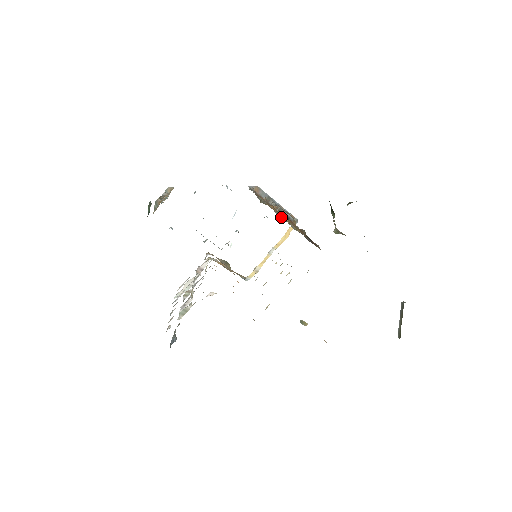
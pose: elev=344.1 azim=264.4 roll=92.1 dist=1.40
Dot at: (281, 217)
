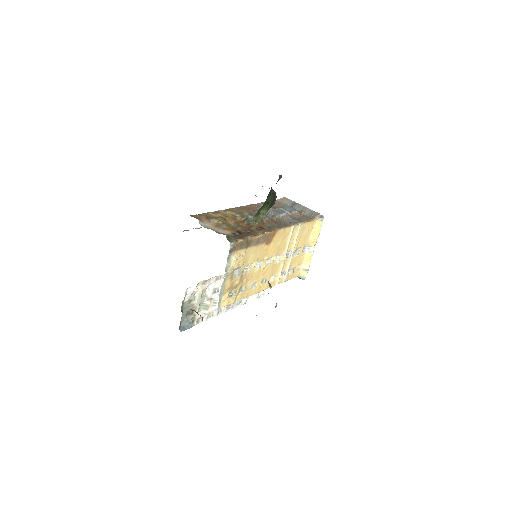
Dot at: (214, 222)
